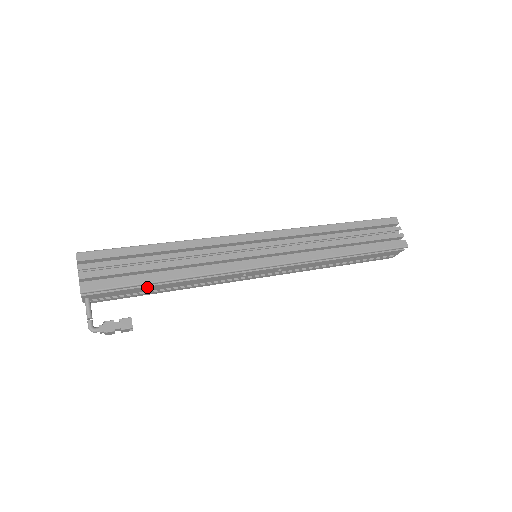
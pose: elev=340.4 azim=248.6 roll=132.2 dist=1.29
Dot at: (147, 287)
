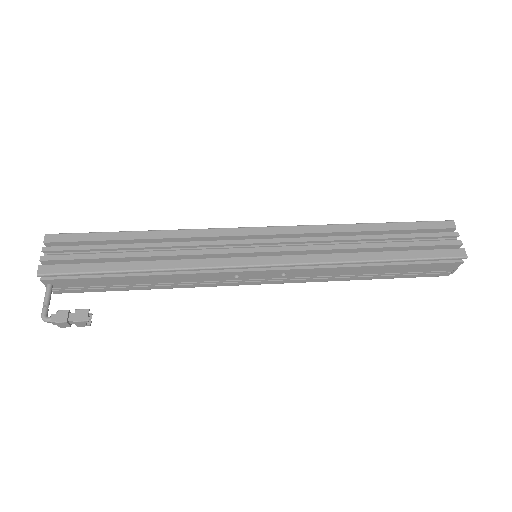
Dot at: (115, 278)
